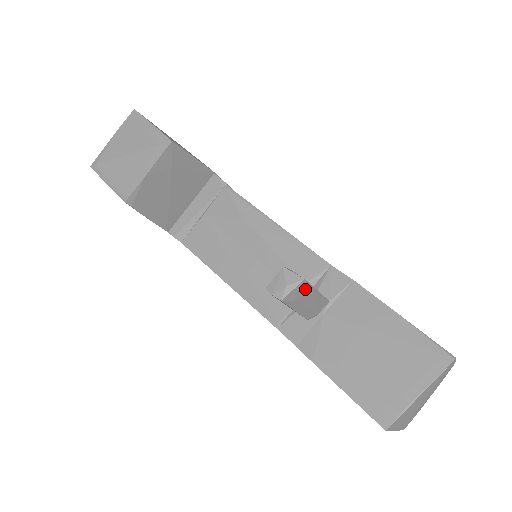
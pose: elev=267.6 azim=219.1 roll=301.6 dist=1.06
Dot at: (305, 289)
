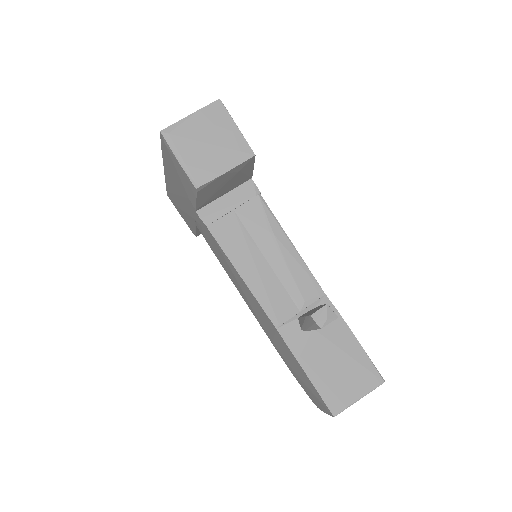
Dot at: occluded
